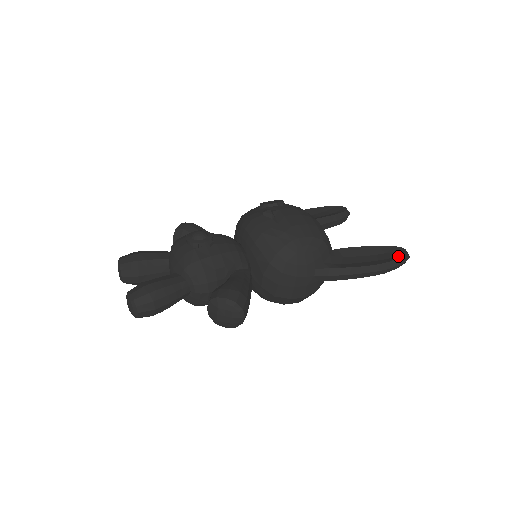
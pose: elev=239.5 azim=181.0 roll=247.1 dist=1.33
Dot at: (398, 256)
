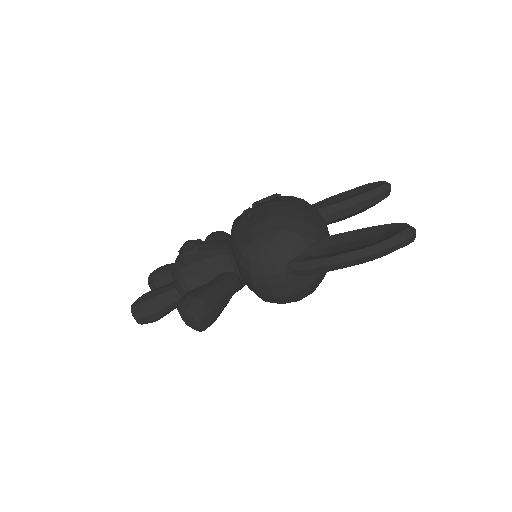
Dot at: (392, 236)
